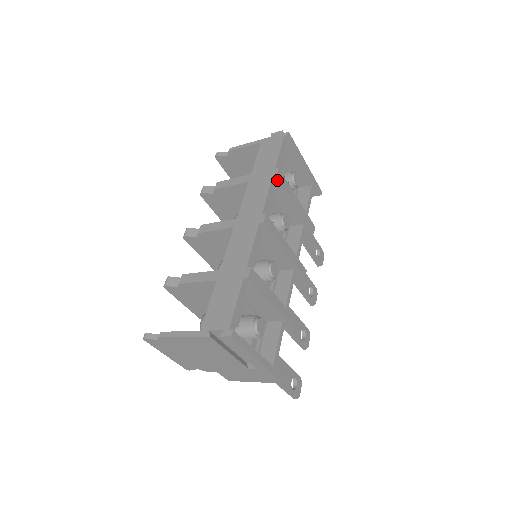
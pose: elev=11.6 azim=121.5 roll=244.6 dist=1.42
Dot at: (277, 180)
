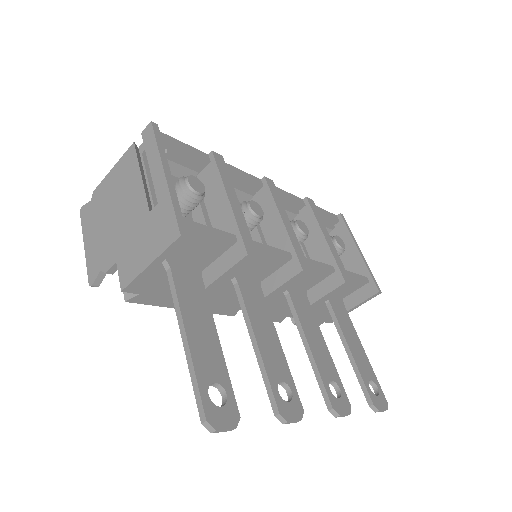
Dot at: (307, 203)
